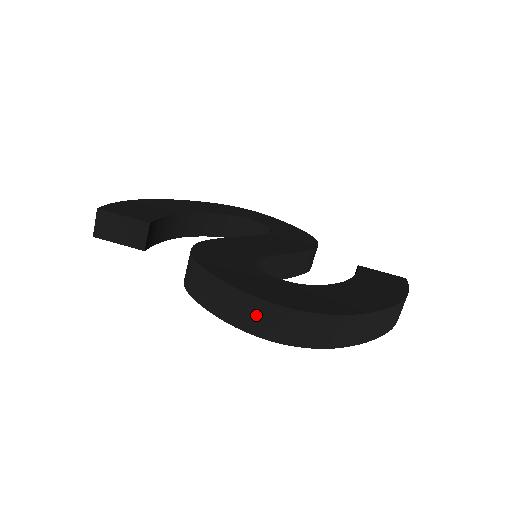
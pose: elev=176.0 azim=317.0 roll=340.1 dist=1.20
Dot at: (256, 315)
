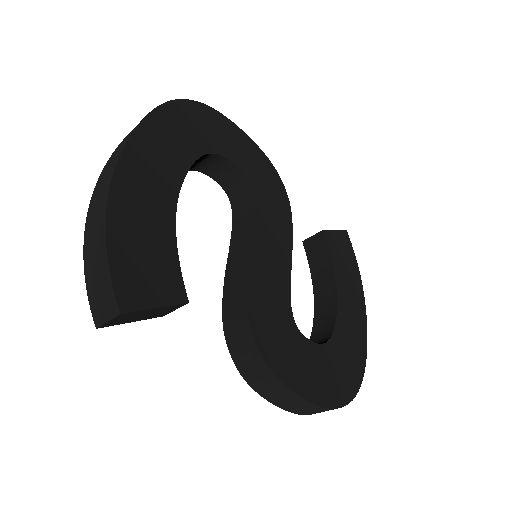
Dot at: occluded
